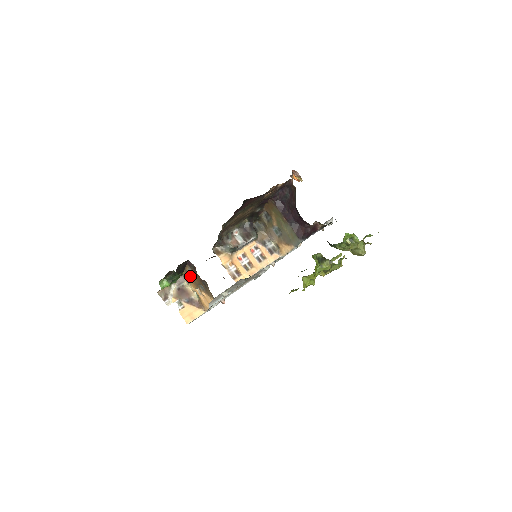
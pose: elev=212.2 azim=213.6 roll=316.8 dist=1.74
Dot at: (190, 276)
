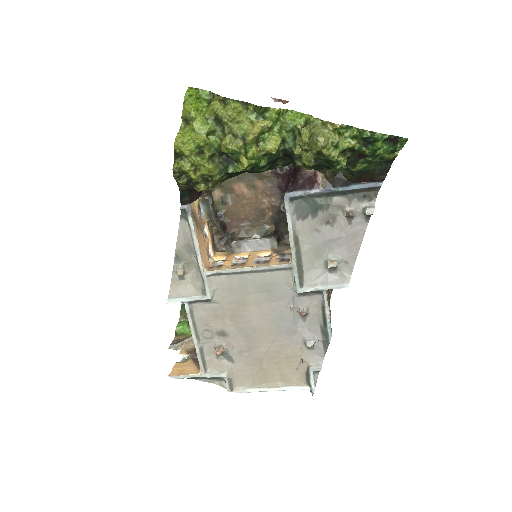
Dot at: occluded
